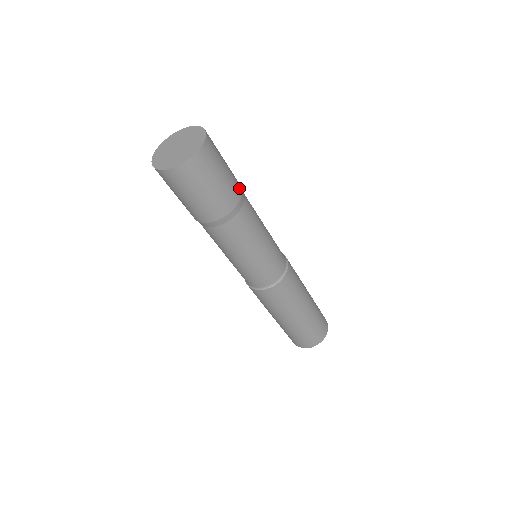
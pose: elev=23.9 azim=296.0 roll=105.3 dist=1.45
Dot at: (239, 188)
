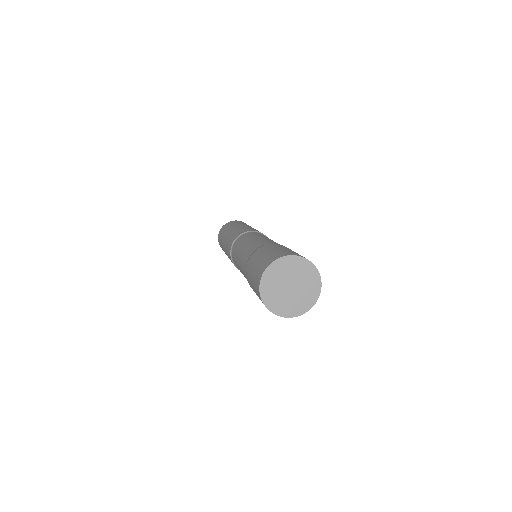
Dot at: occluded
